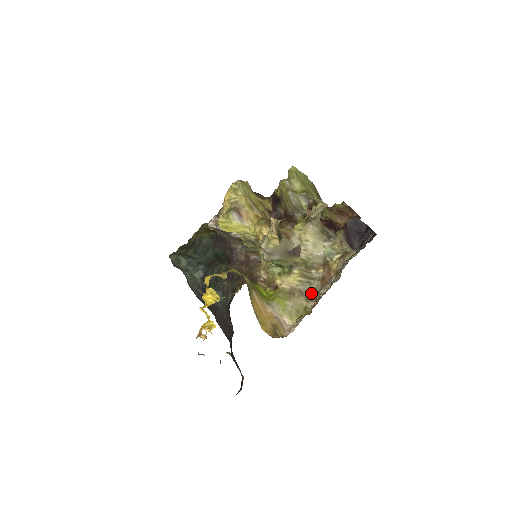
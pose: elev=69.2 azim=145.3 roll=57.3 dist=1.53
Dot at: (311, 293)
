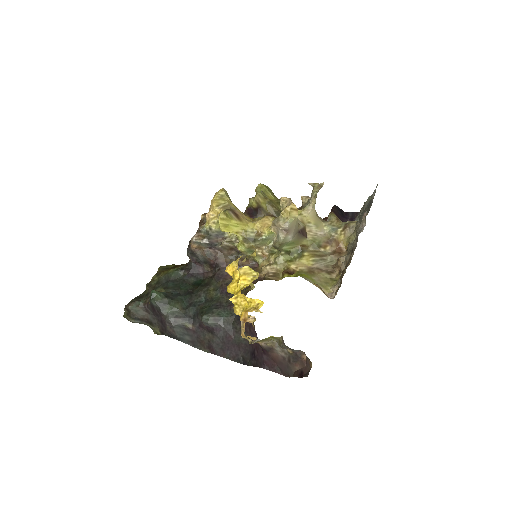
Dot at: (329, 266)
